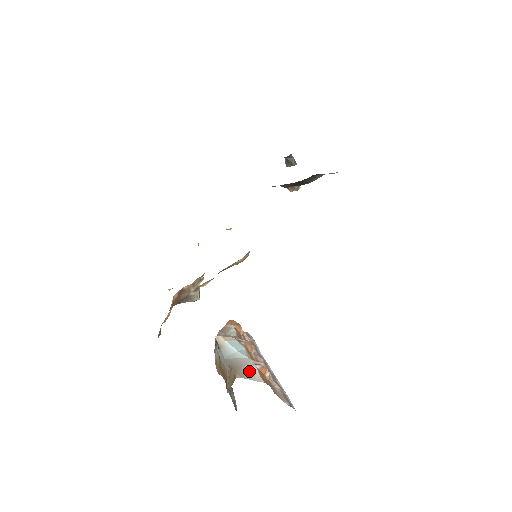
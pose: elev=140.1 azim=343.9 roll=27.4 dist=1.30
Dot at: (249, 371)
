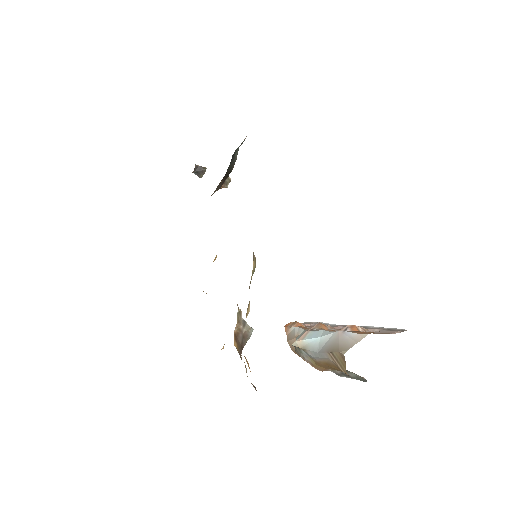
Dot at: (347, 340)
